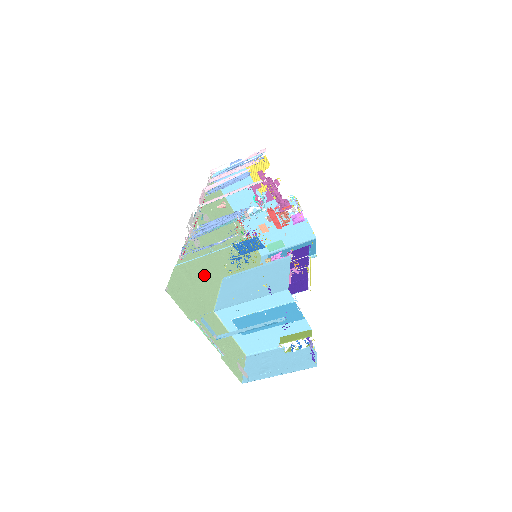
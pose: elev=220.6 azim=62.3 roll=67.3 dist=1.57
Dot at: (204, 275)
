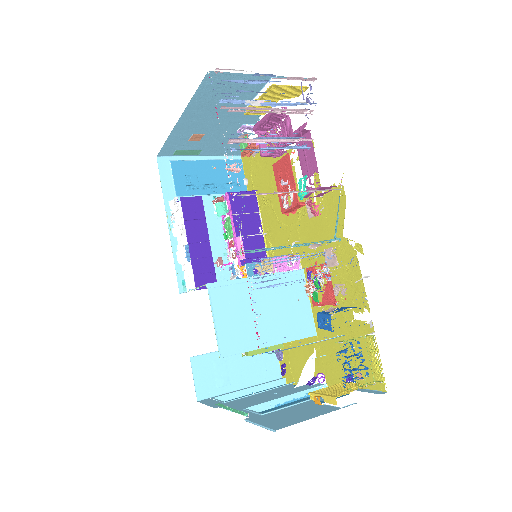
Dot at: occluded
